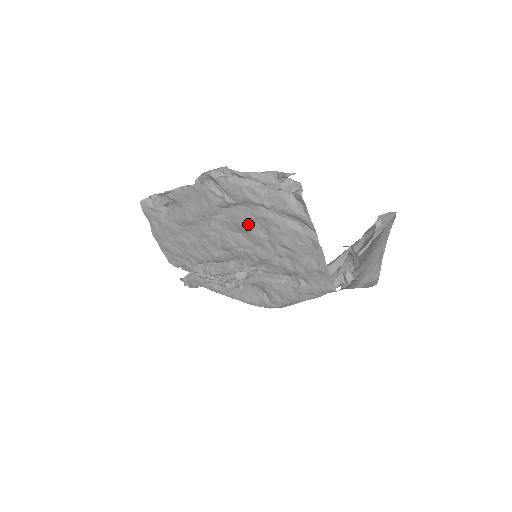
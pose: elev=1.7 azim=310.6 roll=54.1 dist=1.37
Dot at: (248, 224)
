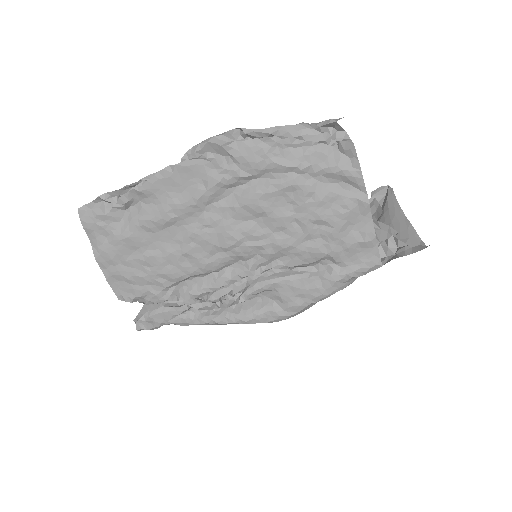
Dot at: (268, 202)
